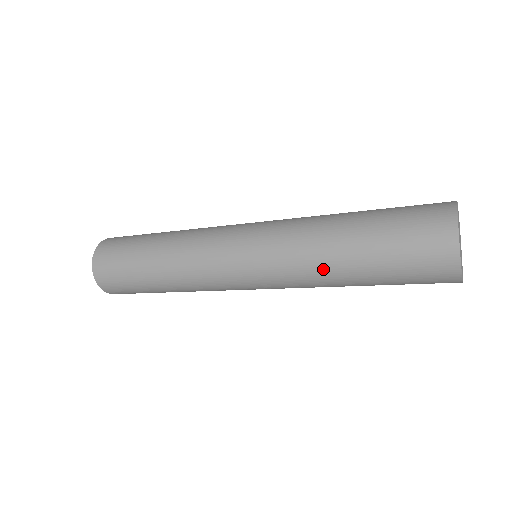
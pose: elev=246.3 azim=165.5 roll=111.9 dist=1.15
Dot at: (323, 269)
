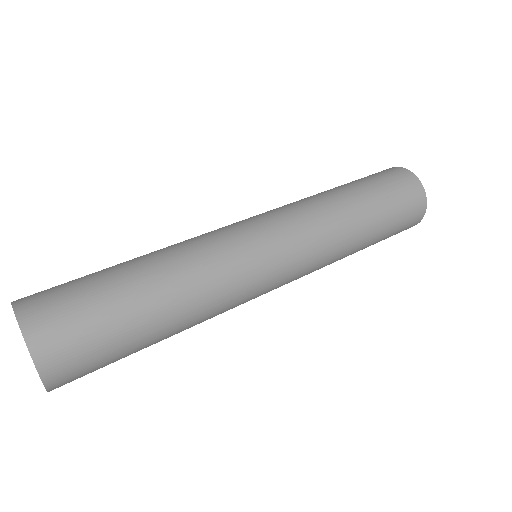
Dot at: (347, 247)
